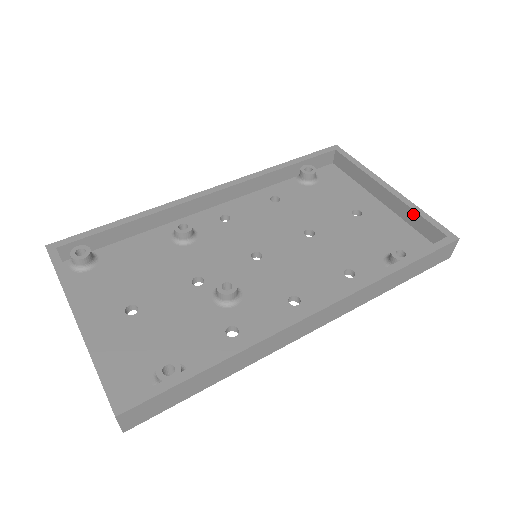
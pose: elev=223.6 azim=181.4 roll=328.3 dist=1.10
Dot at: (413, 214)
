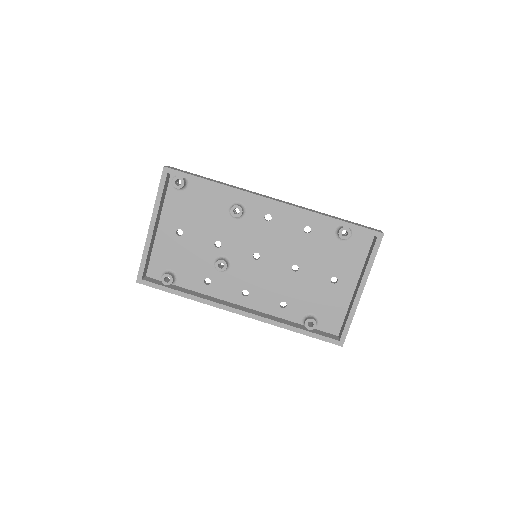
Dot at: (348, 315)
